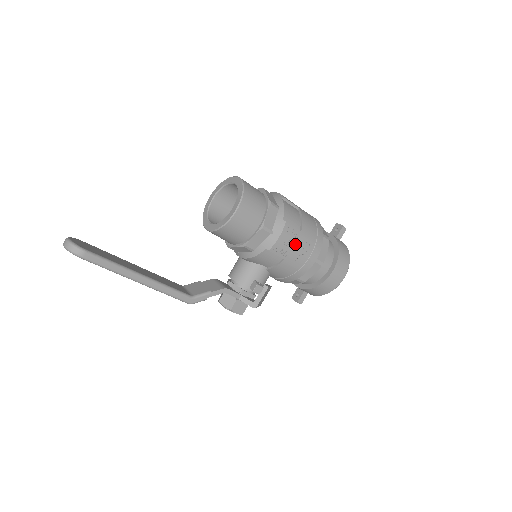
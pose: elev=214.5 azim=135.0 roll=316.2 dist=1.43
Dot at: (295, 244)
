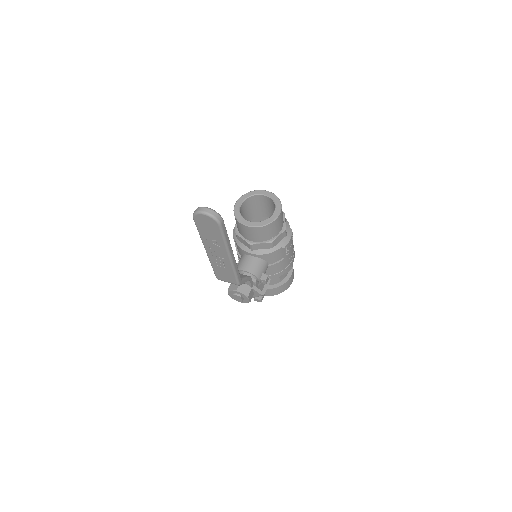
Dot at: (292, 247)
